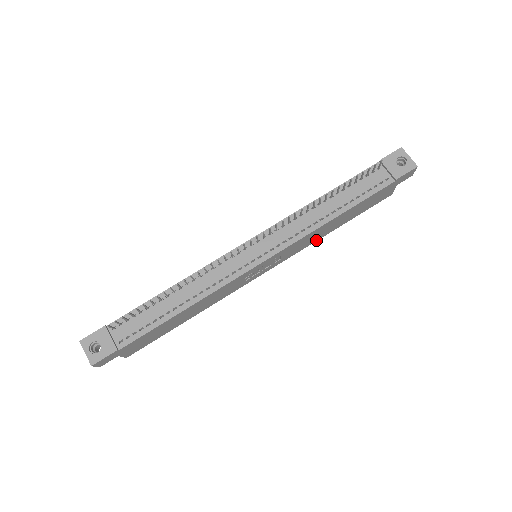
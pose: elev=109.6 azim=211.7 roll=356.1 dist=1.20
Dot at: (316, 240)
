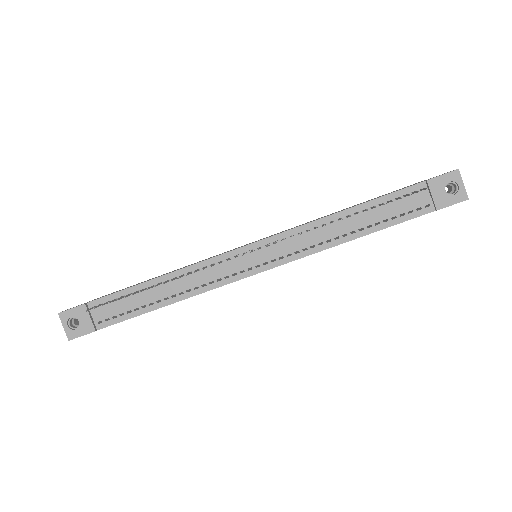
Dot at: occluded
